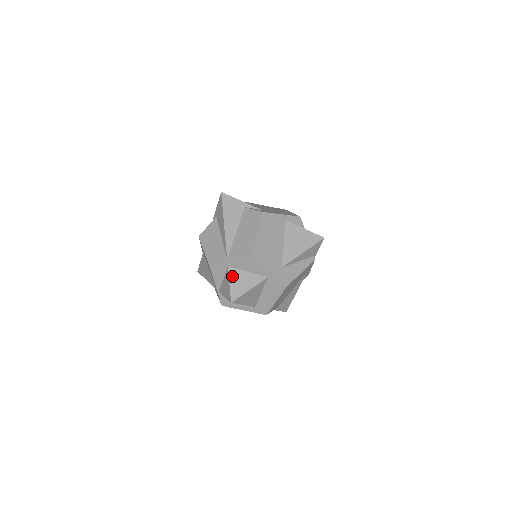
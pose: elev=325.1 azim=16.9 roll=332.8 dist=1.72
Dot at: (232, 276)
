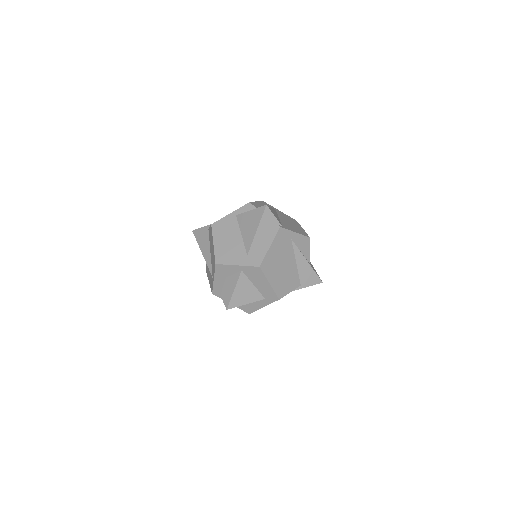
Dot at: (220, 288)
